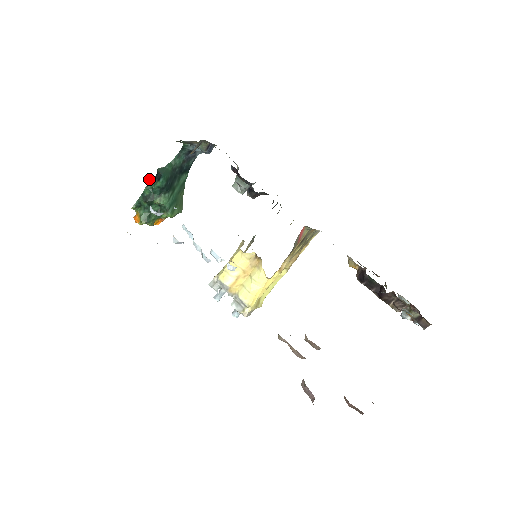
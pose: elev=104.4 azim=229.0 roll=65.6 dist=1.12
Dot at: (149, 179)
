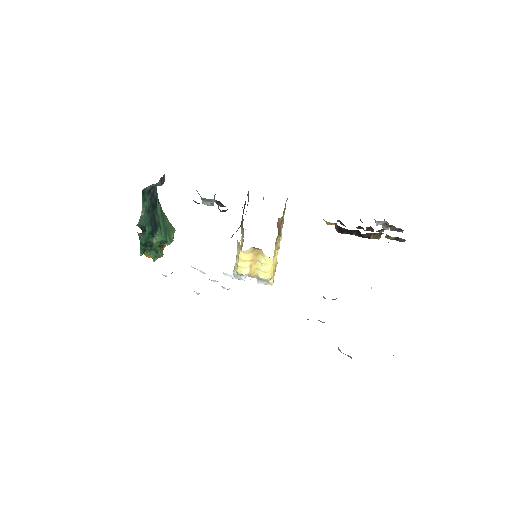
Dot at: (138, 234)
